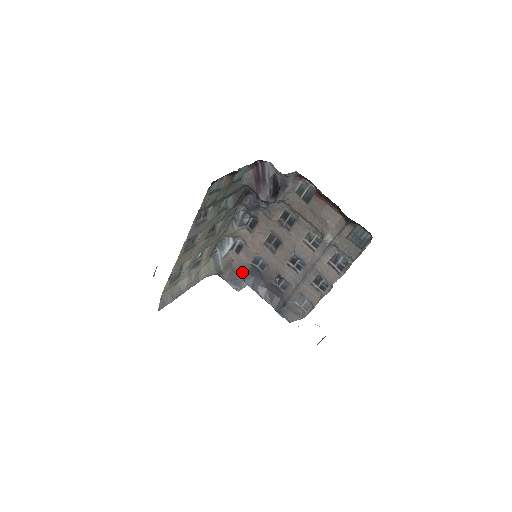
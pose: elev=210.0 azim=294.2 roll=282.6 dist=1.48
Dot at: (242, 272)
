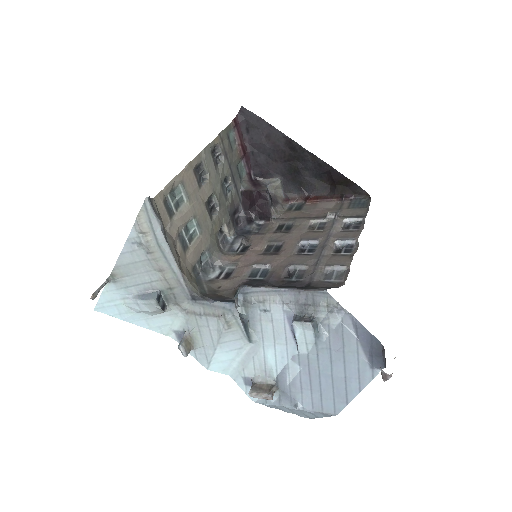
Dot at: (235, 290)
